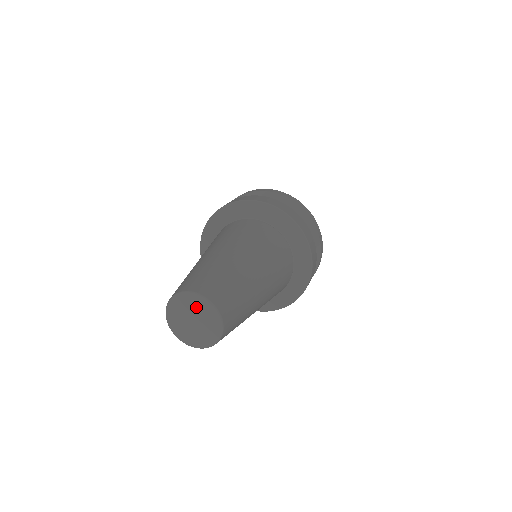
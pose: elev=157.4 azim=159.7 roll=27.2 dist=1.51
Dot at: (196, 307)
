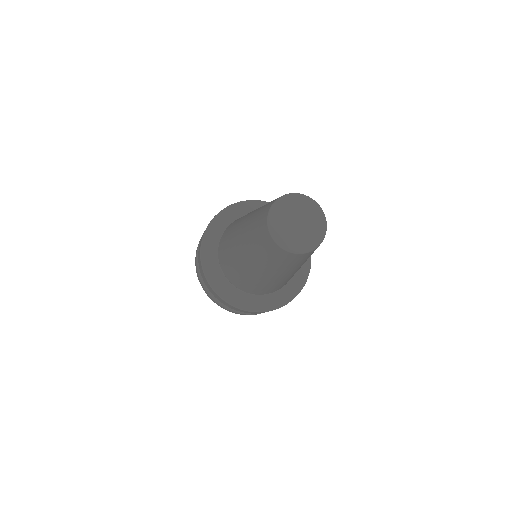
Dot at: (295, 206)
